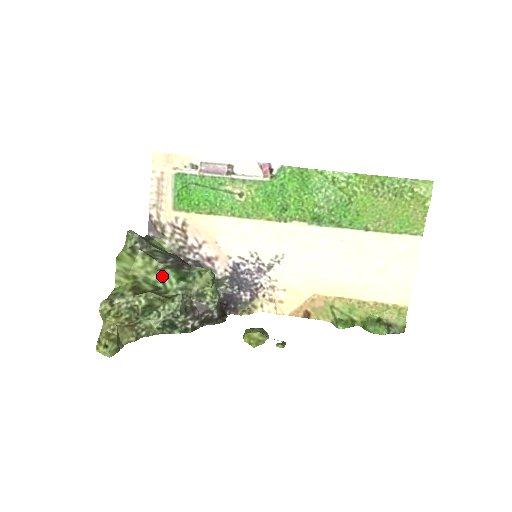
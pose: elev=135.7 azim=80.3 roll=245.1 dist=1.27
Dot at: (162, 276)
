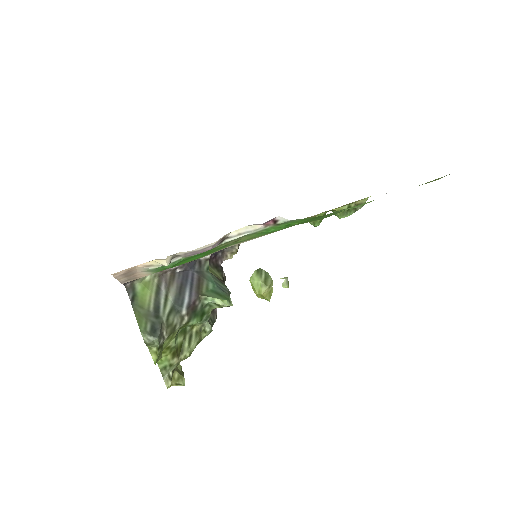
Dot at: occluded
